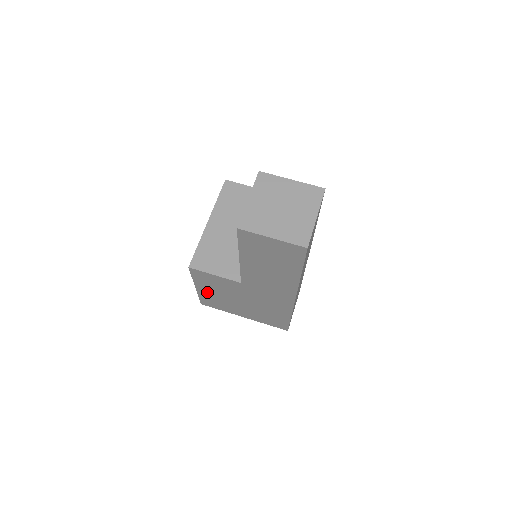
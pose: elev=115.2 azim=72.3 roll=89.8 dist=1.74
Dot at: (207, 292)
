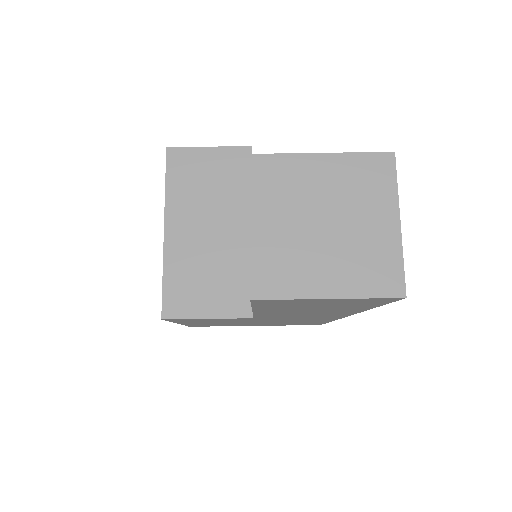
Dot at: (197, 323)
